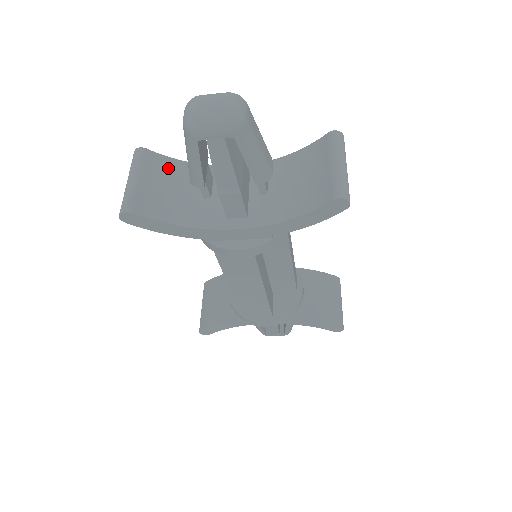
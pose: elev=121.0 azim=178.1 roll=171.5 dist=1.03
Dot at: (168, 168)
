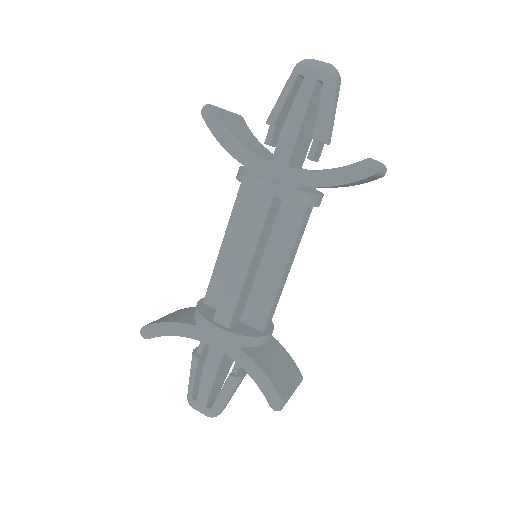
Dot at: (249, 133)
